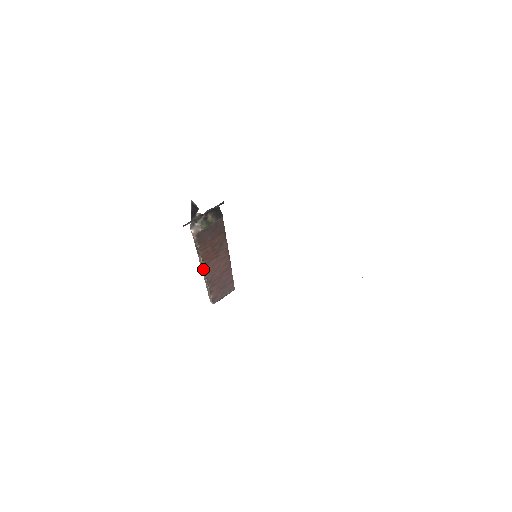
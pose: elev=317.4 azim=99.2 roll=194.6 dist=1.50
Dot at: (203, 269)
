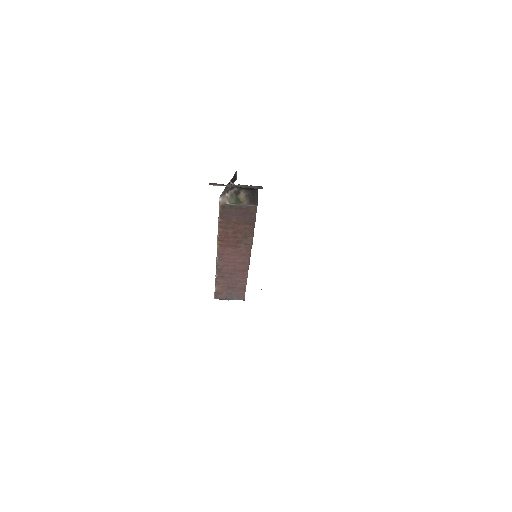
Dot at: (217, 250)
